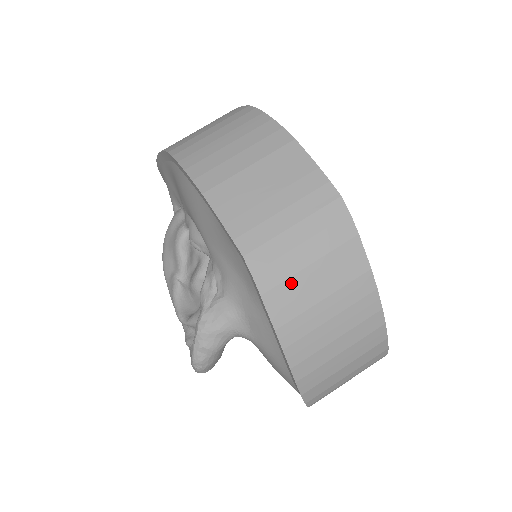
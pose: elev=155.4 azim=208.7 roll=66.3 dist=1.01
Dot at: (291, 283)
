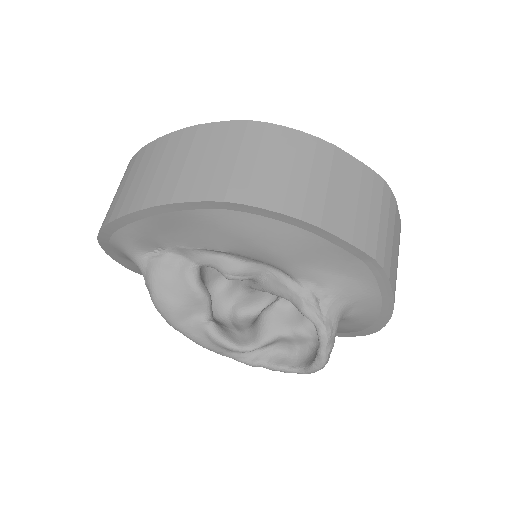
Dot at: (392, 259)
